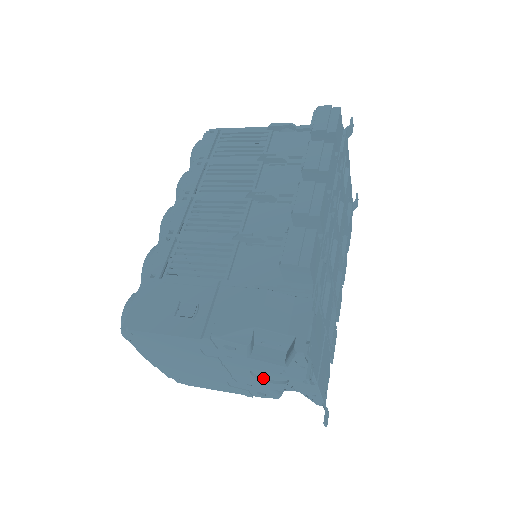
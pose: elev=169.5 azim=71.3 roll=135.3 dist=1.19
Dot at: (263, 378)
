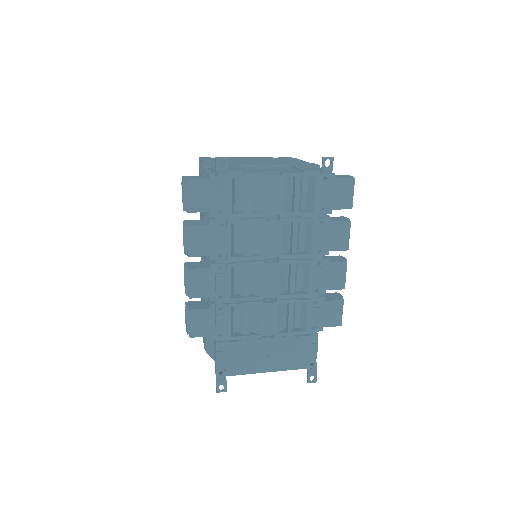
Dot at: occluded
